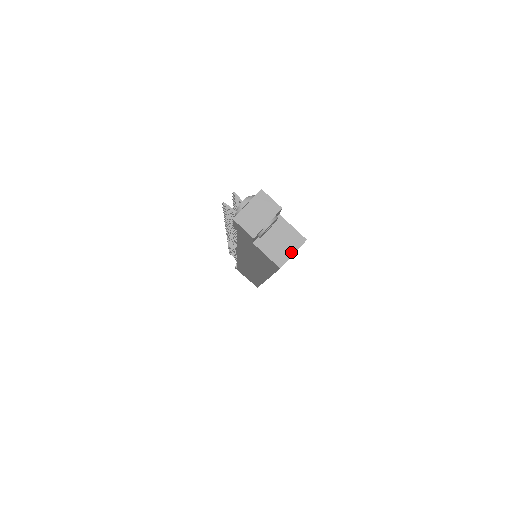
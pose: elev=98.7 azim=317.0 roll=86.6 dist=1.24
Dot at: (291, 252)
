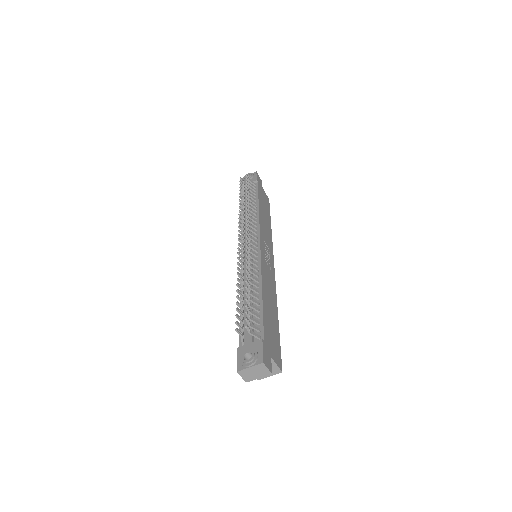
Dot at: (269, 375)
